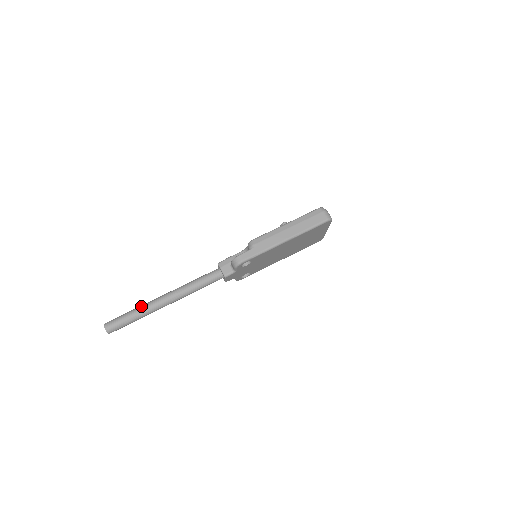
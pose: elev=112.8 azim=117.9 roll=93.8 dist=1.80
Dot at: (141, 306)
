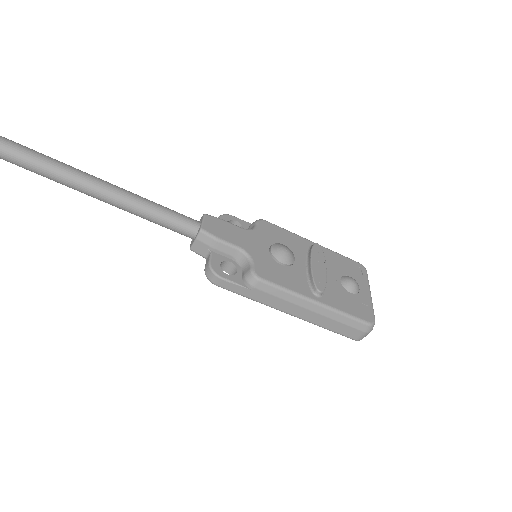
Dot at: (51, 168)
